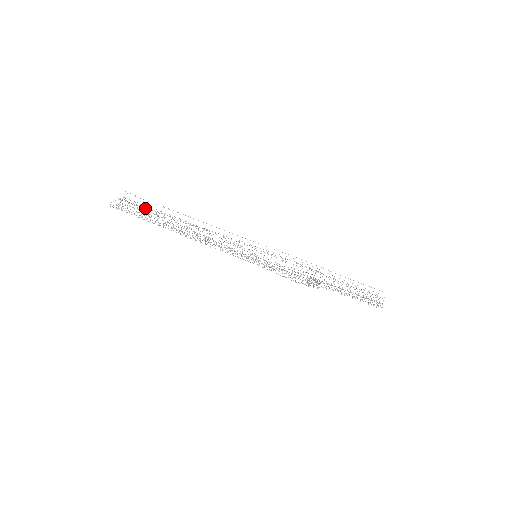
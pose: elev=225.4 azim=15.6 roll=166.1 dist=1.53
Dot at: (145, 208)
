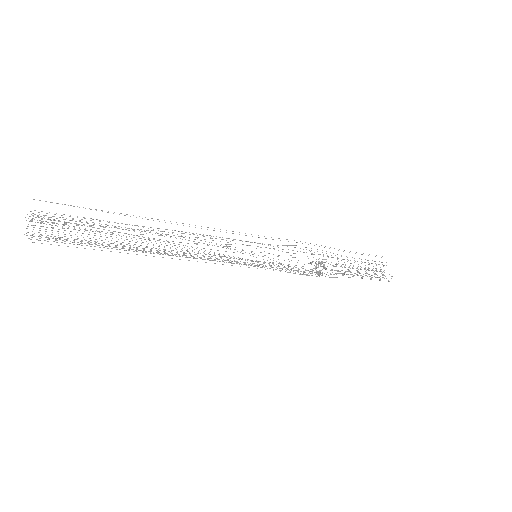
Dot at: (80, 221)
